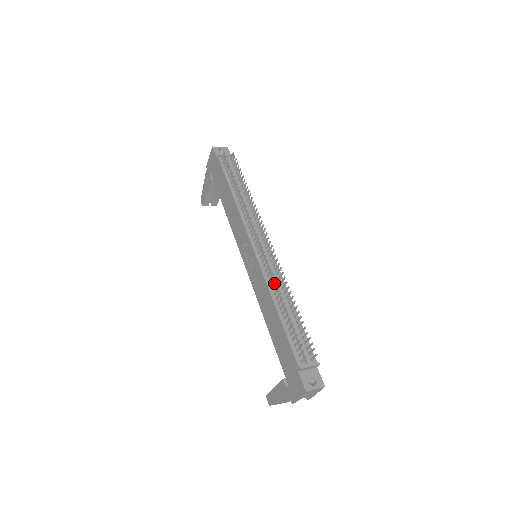
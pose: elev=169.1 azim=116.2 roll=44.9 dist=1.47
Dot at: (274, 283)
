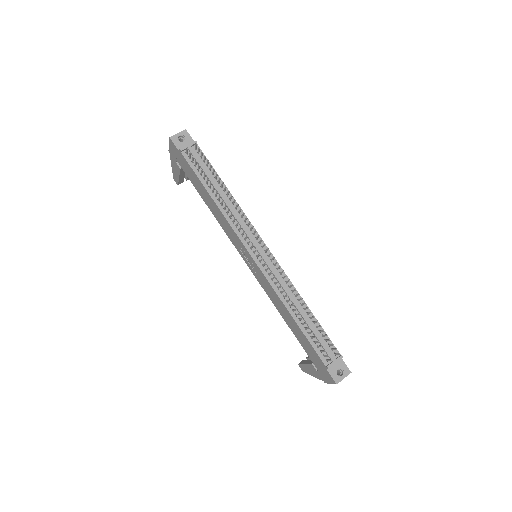
Dot at: occluded
